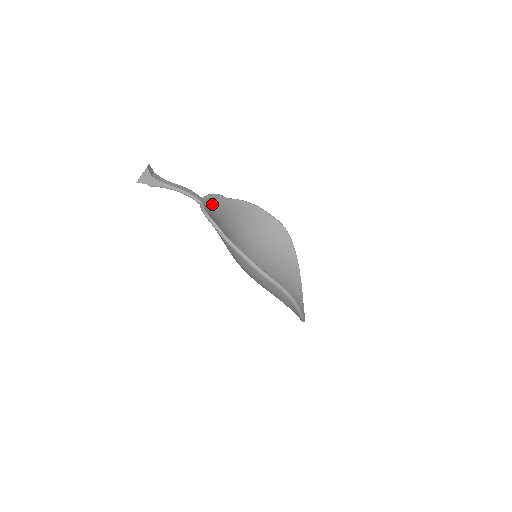
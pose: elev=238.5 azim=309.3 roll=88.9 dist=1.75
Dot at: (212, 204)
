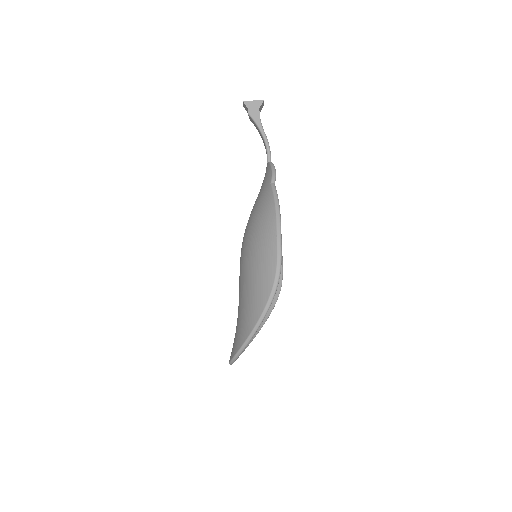
Dot at: occluded
